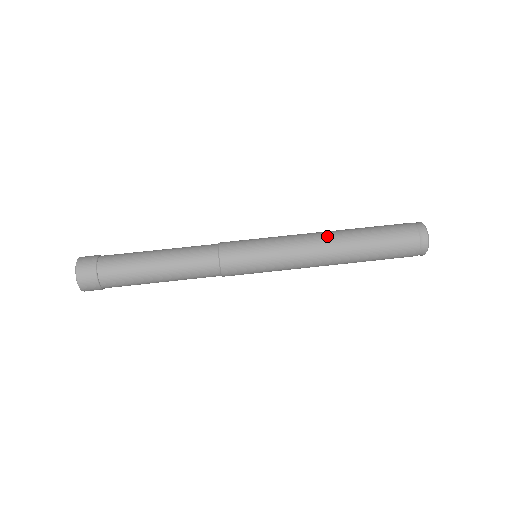
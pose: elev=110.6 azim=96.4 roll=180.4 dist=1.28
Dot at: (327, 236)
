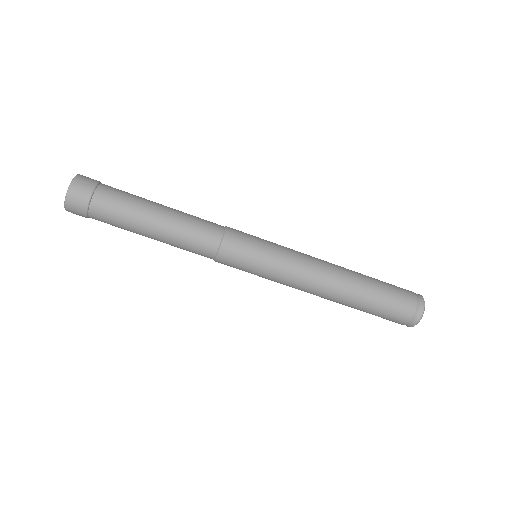
Dot at: (325, 293)
